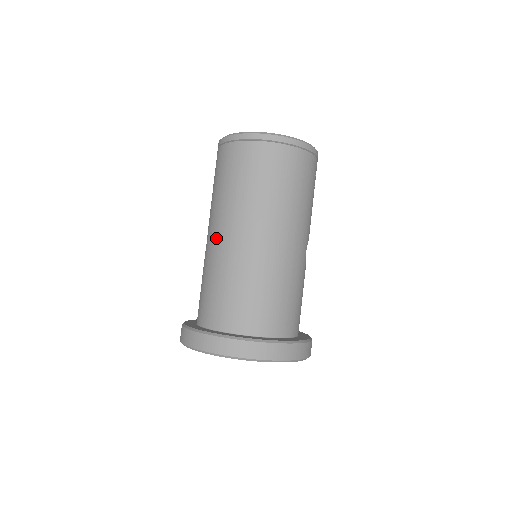
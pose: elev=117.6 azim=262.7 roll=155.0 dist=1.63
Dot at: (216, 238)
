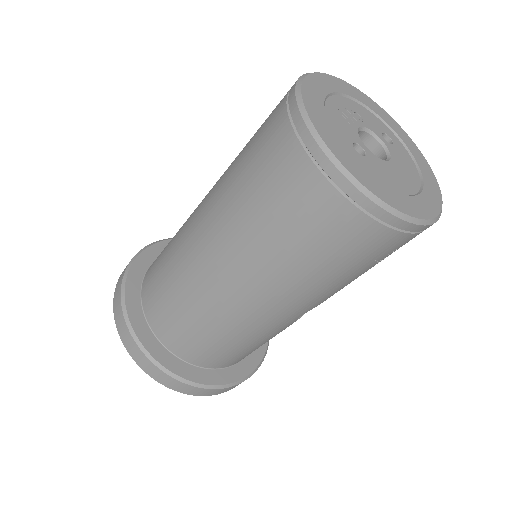
Dot at: (196, 218)
